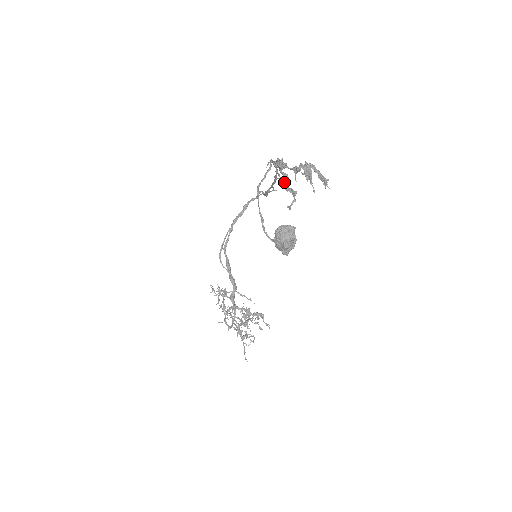
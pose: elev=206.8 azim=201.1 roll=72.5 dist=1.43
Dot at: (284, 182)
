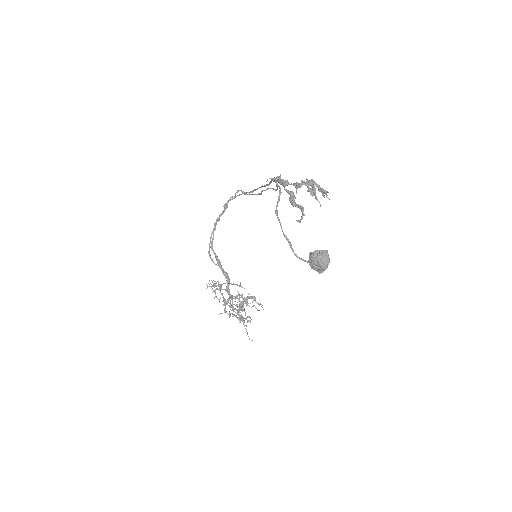
Dot at: (292, 200)
